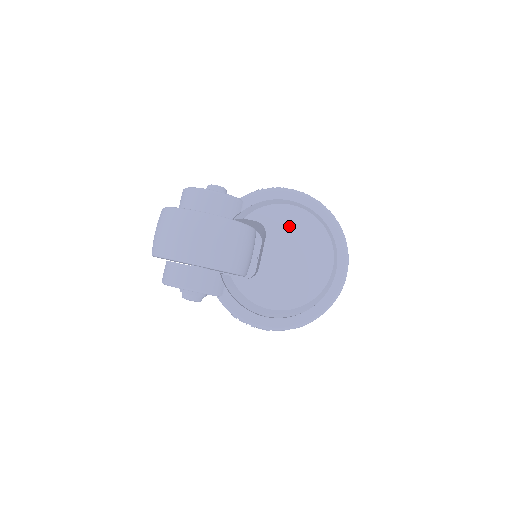
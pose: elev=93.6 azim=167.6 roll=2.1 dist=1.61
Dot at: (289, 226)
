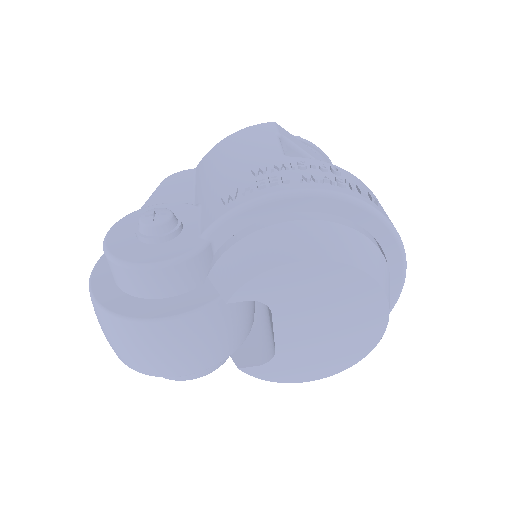
Dot at: (305, 290)
